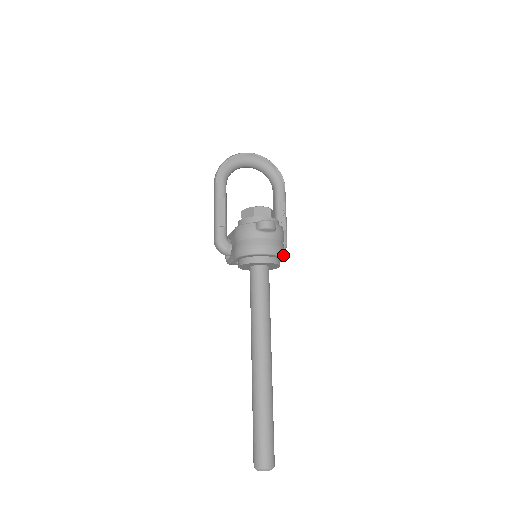
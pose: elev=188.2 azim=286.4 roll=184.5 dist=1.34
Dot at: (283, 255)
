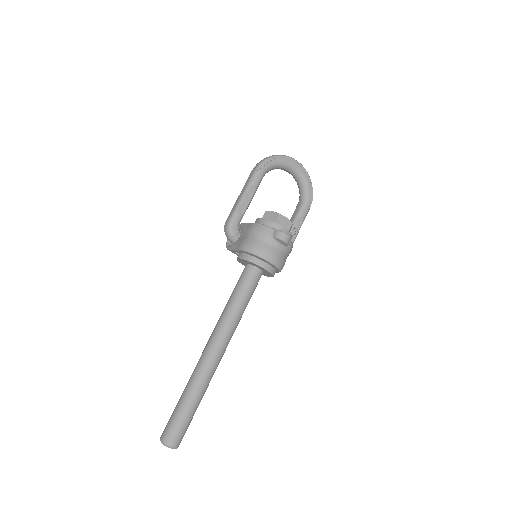
Dot at: (281, 269)
